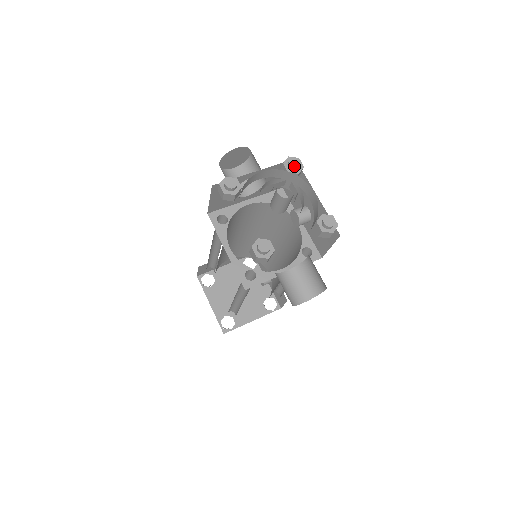
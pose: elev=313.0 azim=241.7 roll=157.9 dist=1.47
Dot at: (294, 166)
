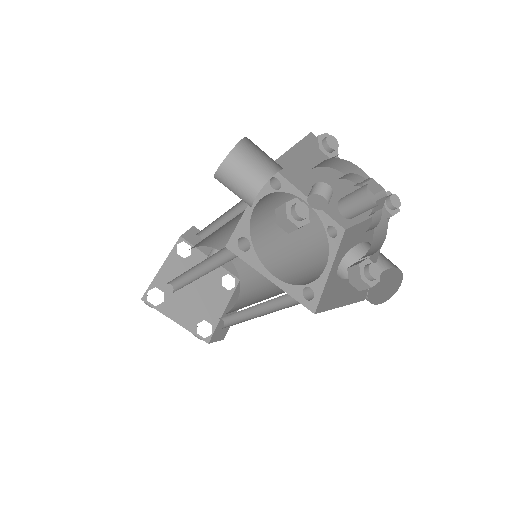
Dot at: (335, 148)
